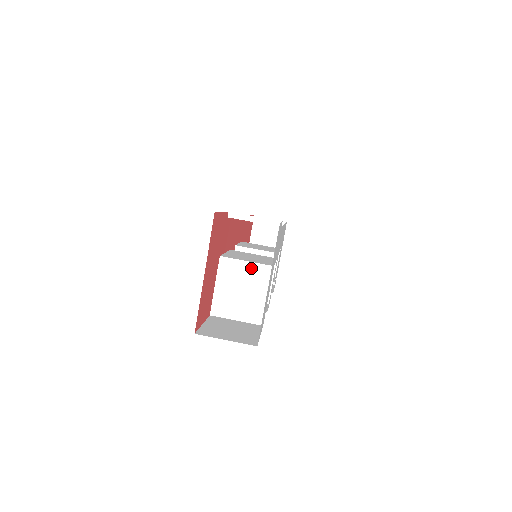
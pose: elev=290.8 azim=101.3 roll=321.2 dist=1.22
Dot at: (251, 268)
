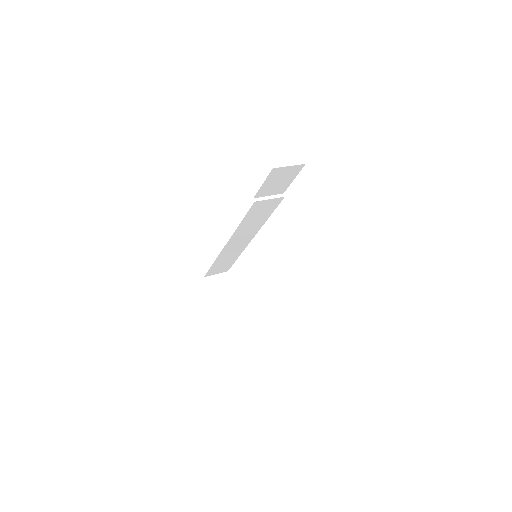
Dot at: (287, 221)
